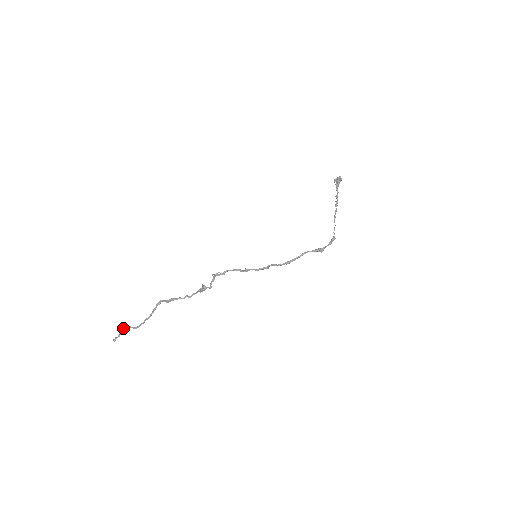
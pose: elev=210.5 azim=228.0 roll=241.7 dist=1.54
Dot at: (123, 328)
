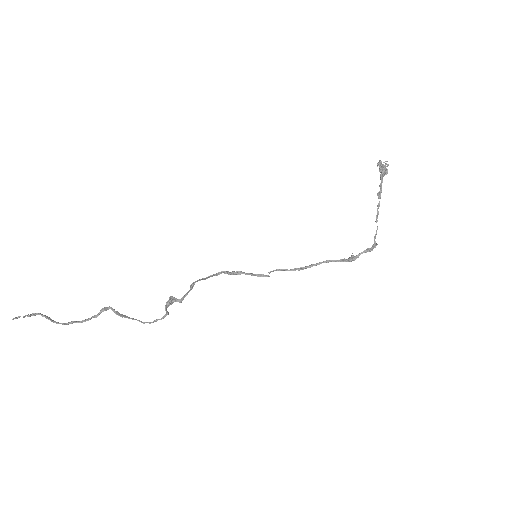
Dot at: (38, 313)
